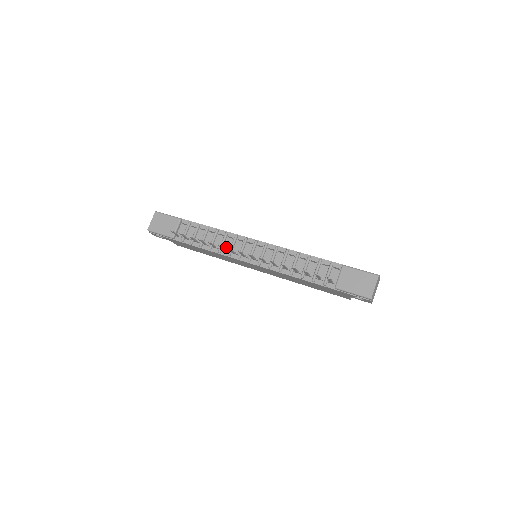
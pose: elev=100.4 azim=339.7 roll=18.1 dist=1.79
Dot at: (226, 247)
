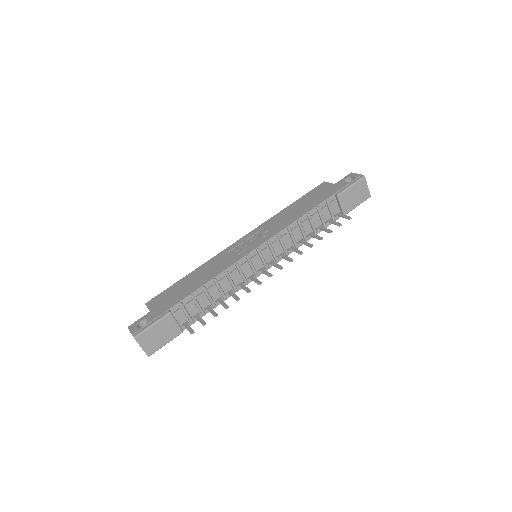
Dot at: (237, 281)
